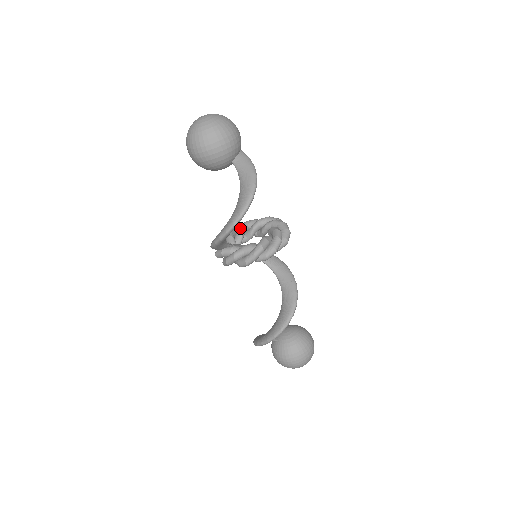
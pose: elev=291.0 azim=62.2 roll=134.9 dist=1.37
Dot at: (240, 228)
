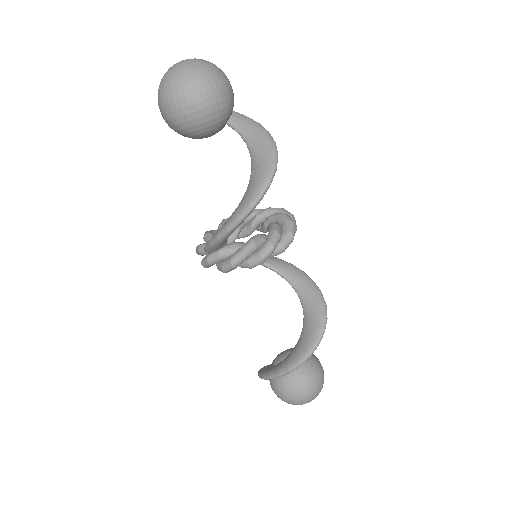
Dot at: occluded
